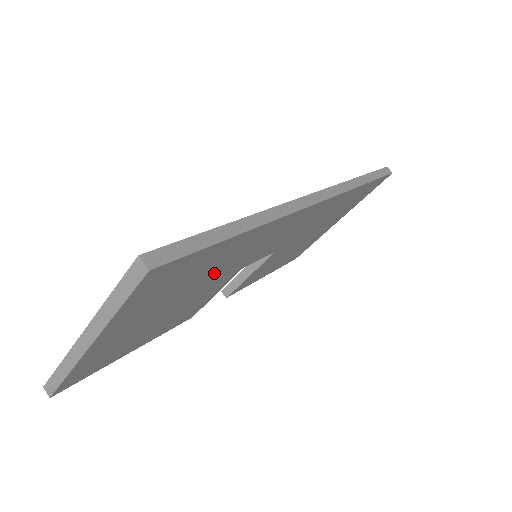
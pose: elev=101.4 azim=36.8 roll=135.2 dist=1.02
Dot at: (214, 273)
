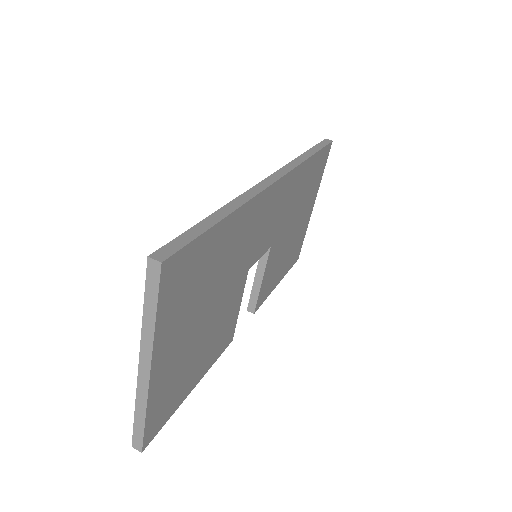
Dot at: (224, 273)
